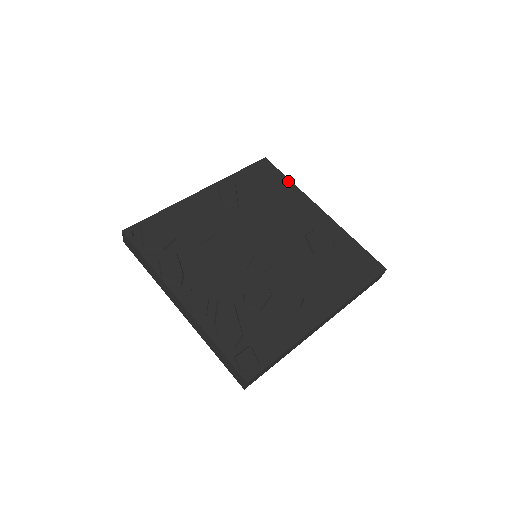
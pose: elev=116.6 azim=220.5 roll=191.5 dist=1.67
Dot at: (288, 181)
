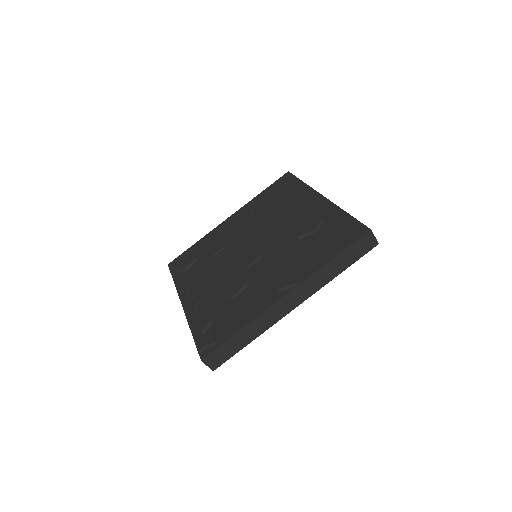
Dot at: (300, 183)
